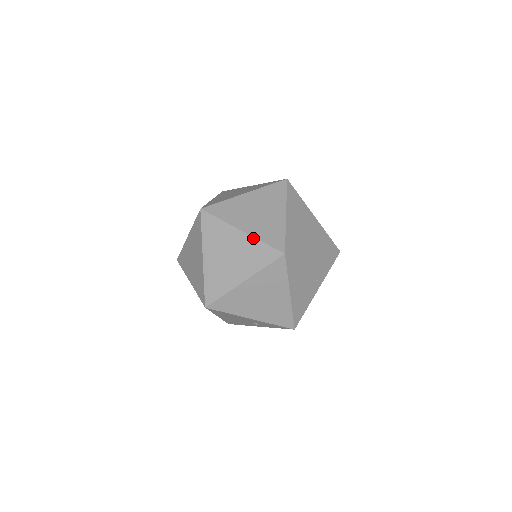
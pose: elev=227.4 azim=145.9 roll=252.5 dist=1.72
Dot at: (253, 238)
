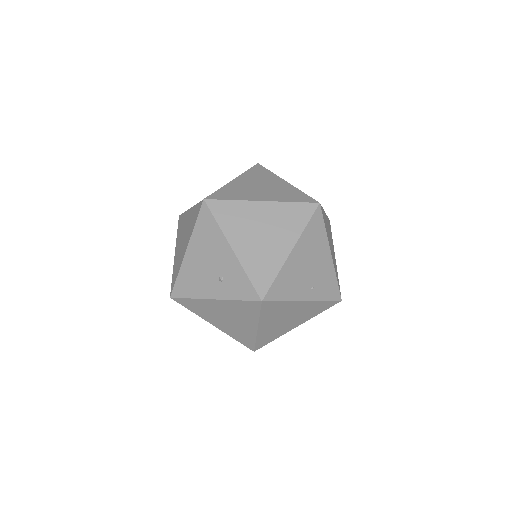
Dot at: (295, 187)
